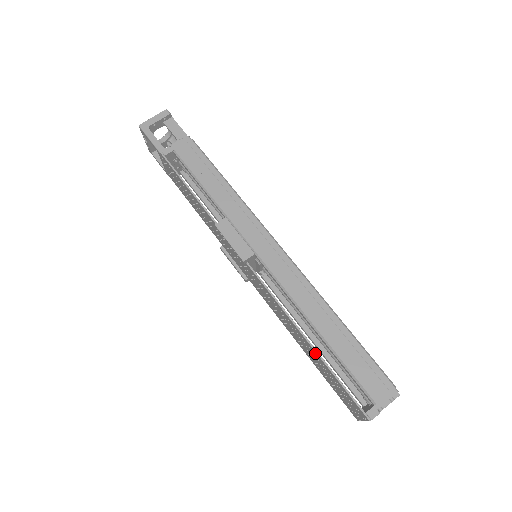
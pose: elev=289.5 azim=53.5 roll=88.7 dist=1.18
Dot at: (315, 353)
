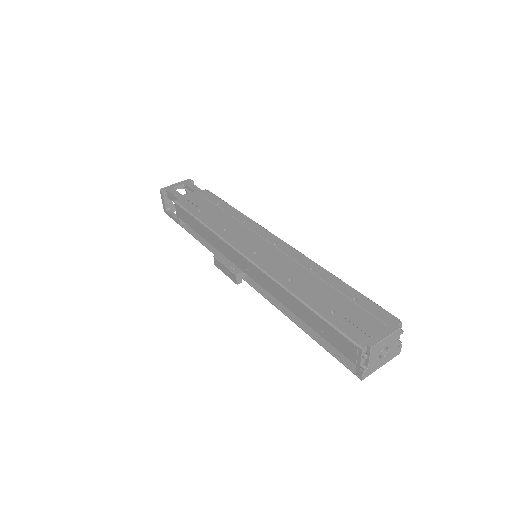
Dot at: (309, 331)
